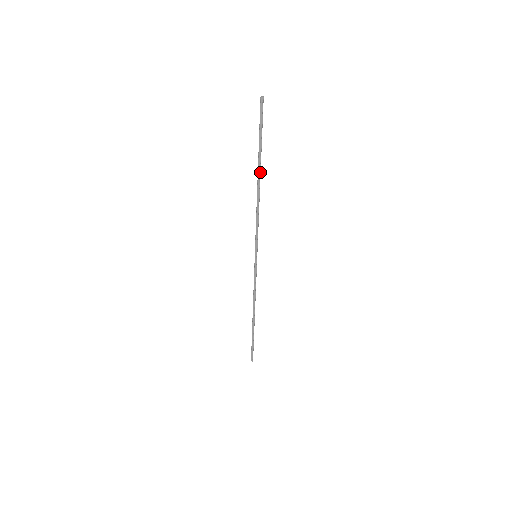
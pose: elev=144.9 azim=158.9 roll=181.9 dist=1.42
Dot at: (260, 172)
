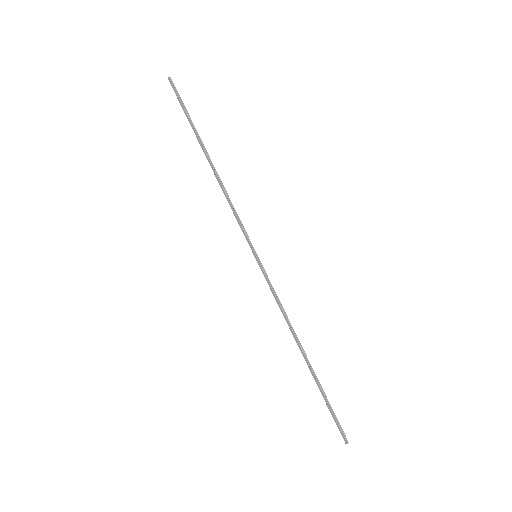
Dot at: (206, 151)
